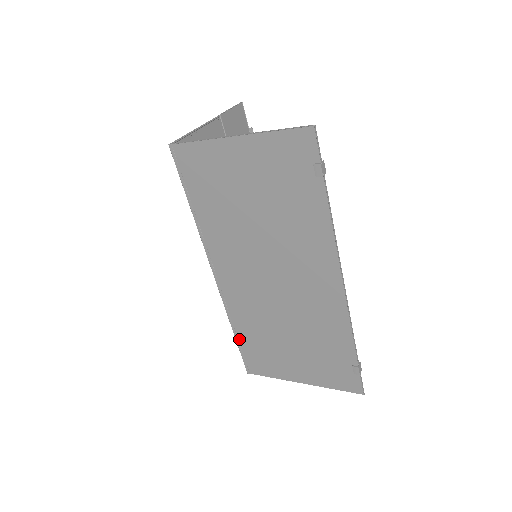
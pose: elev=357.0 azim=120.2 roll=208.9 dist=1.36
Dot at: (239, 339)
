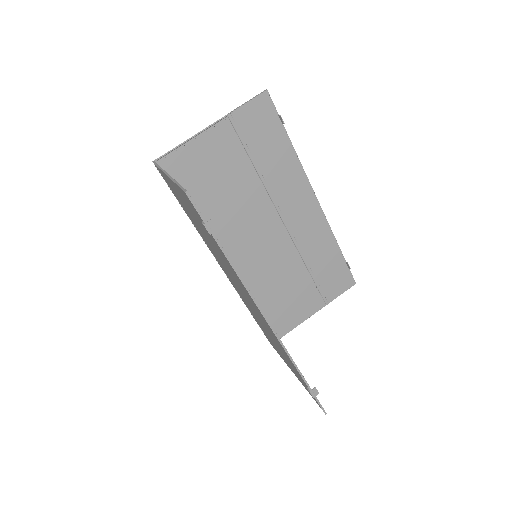
Dot at: (254, 318)
